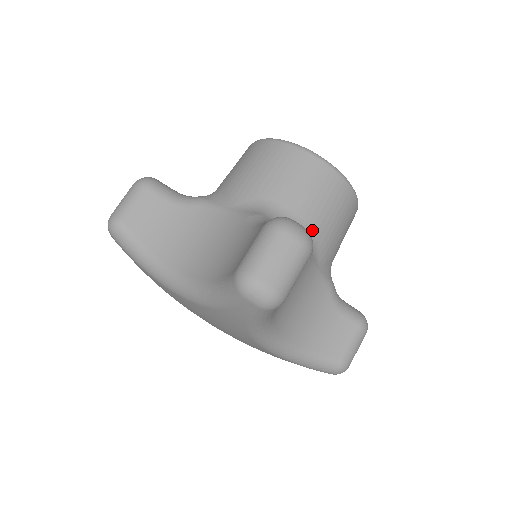
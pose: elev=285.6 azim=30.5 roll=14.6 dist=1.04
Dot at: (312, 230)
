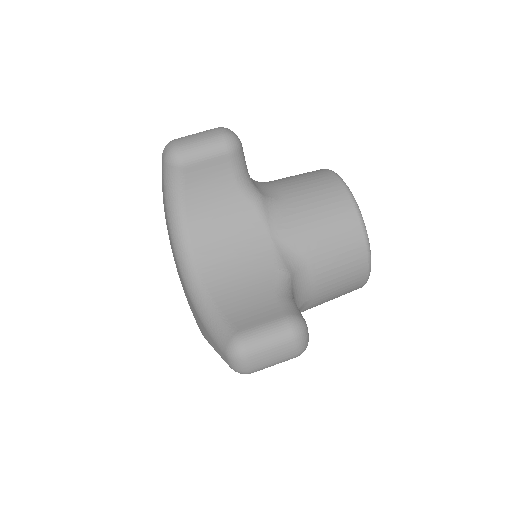
Dot at: (283, 201)
